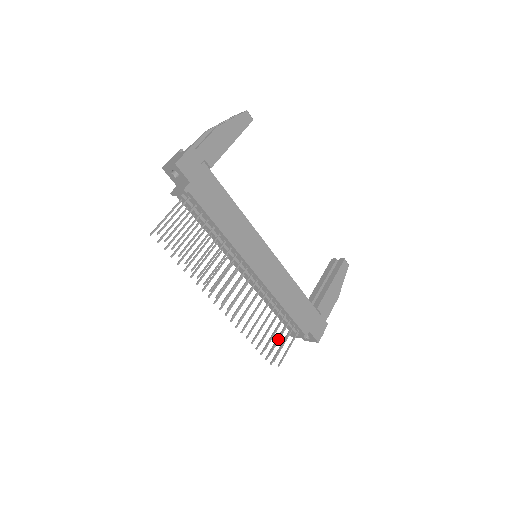
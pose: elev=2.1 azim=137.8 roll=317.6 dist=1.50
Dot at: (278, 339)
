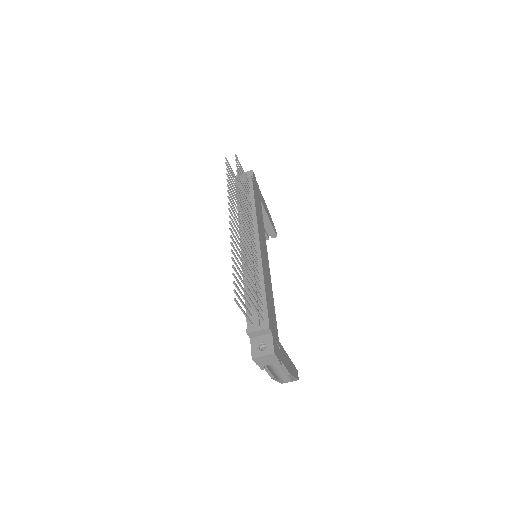
Dot at: occluded
